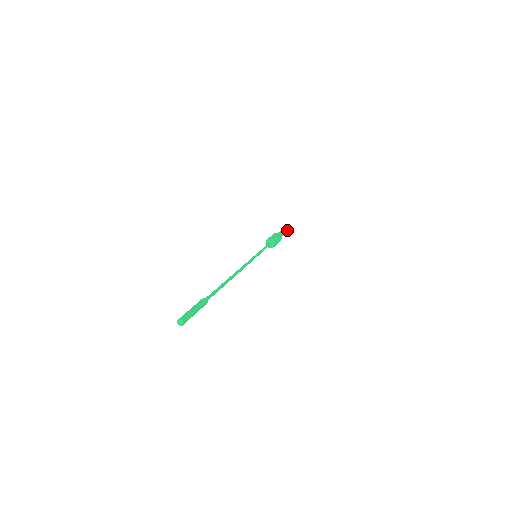
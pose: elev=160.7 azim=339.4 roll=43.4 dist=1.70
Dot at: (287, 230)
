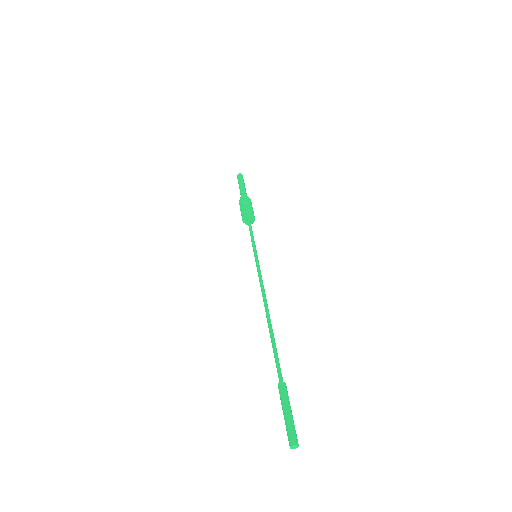
Dot at: (243, 181)
